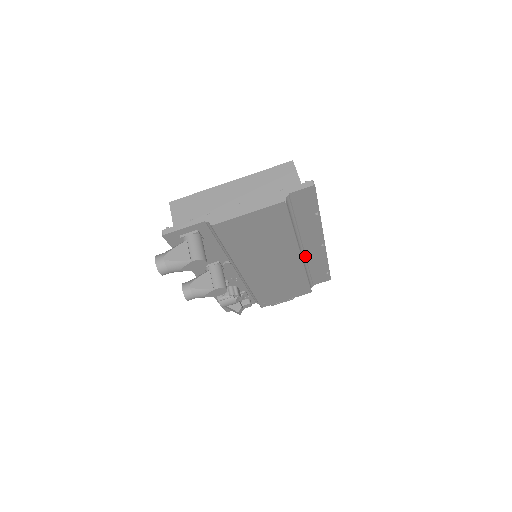
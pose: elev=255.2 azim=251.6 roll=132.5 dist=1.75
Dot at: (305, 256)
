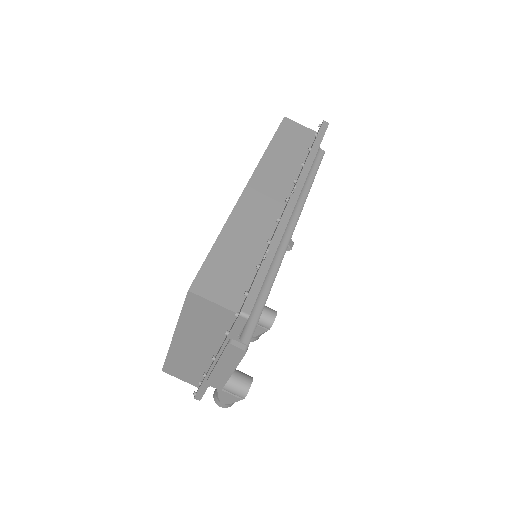
Dot at: occluded
